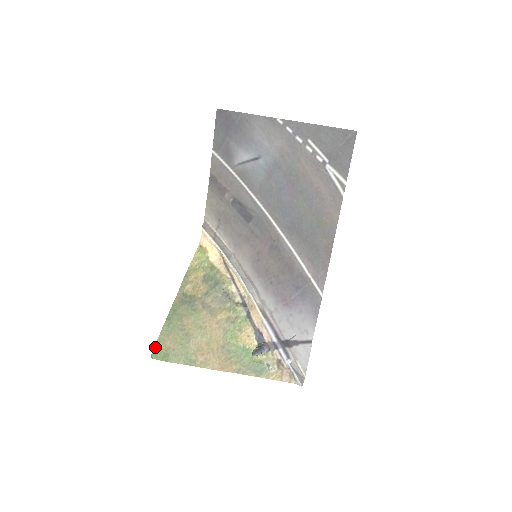
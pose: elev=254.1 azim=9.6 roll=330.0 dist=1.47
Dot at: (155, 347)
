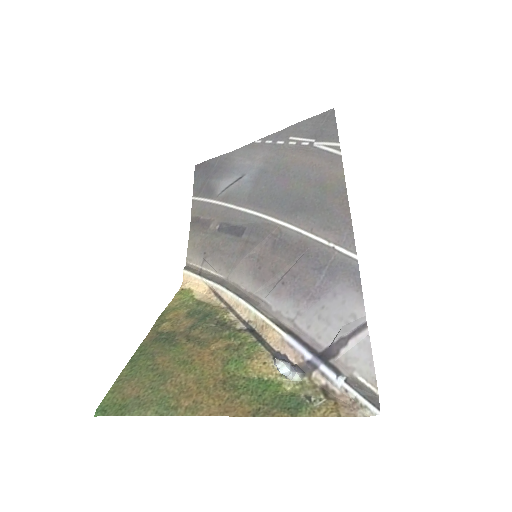
Dot at: (104, 399)
